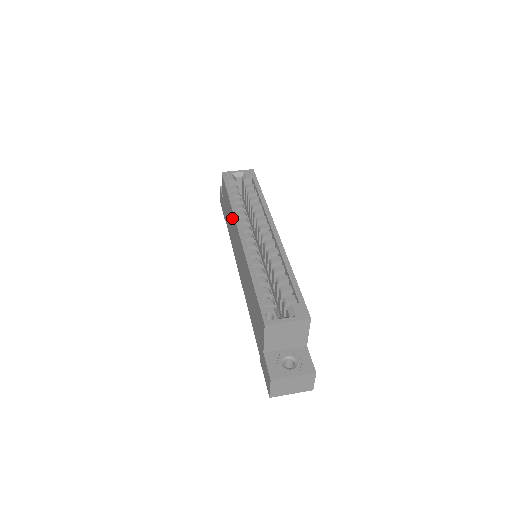
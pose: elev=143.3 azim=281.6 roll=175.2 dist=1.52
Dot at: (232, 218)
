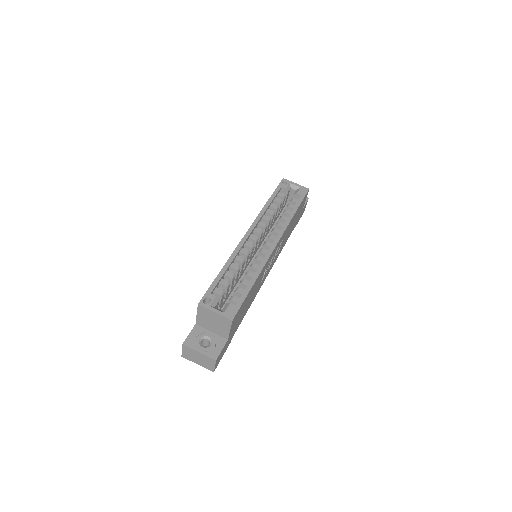
Dot at: occluded
